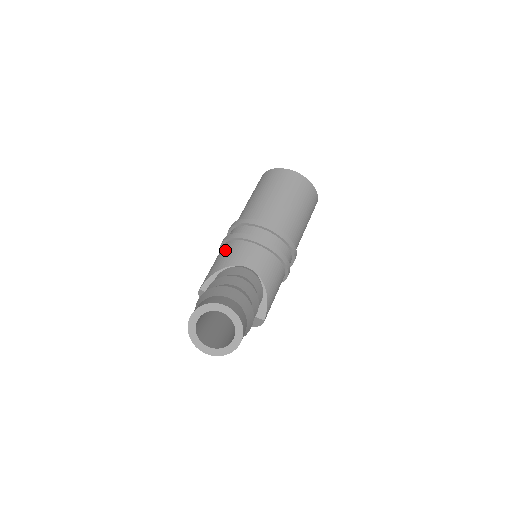
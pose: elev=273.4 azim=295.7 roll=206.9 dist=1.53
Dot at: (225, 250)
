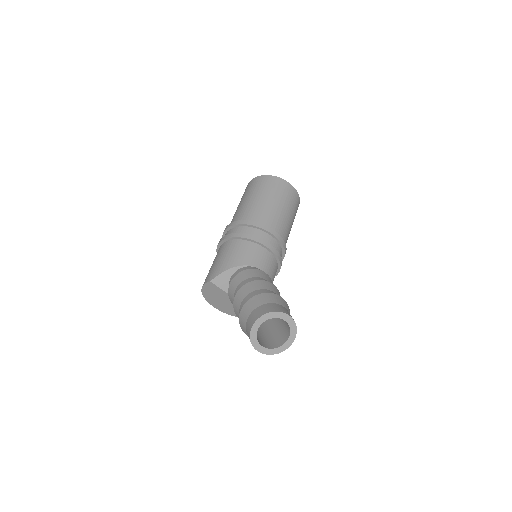
Dot at: (235, 248)
